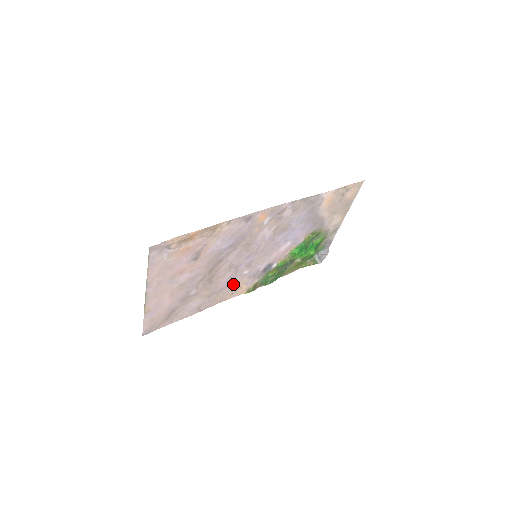
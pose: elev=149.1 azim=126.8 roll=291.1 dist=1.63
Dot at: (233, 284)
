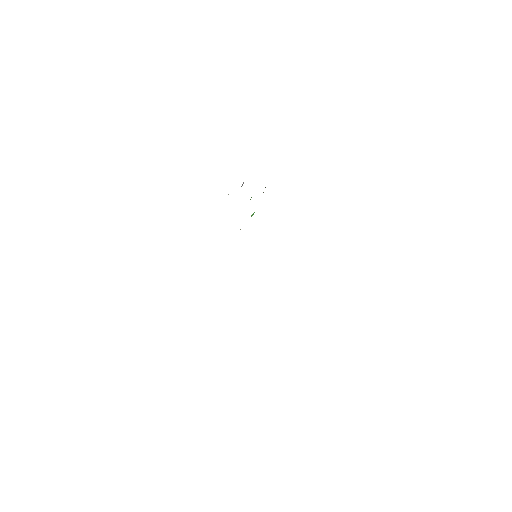
Dot at: occluded
